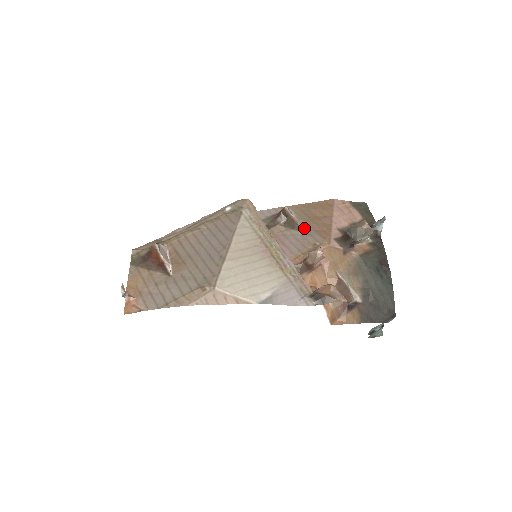
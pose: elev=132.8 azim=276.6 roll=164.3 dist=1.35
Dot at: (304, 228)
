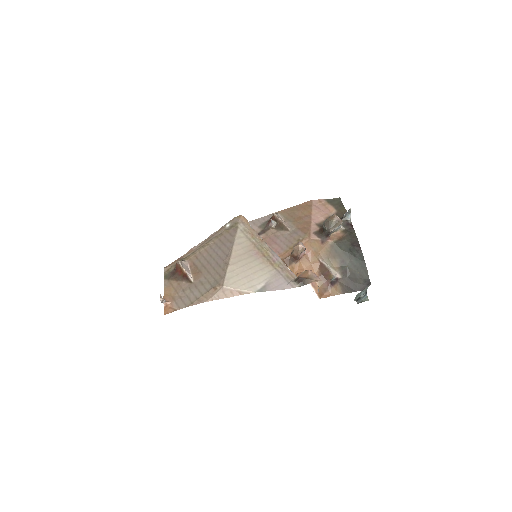
Dot at: (290, 228)
